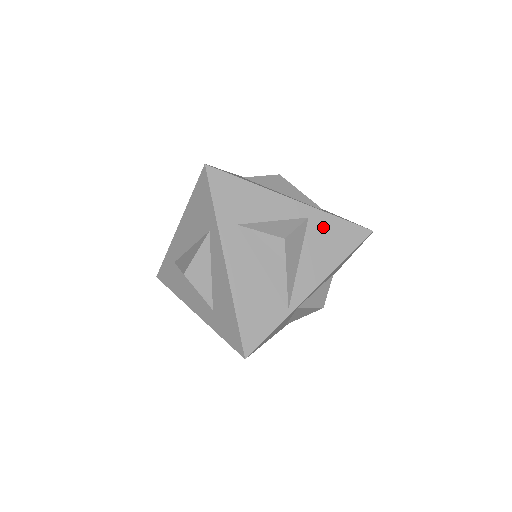
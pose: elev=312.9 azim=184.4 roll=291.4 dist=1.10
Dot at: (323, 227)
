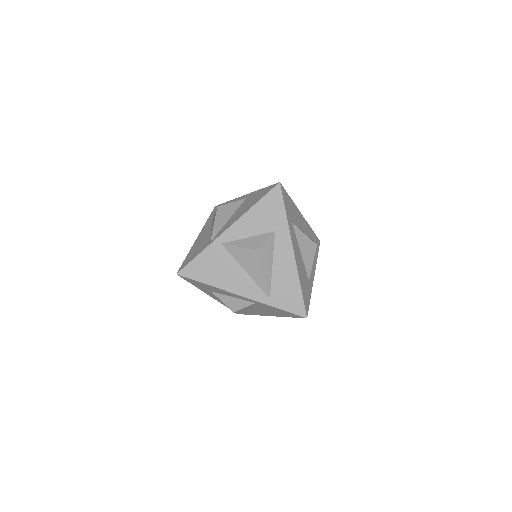
Dot at: (251, 198)
